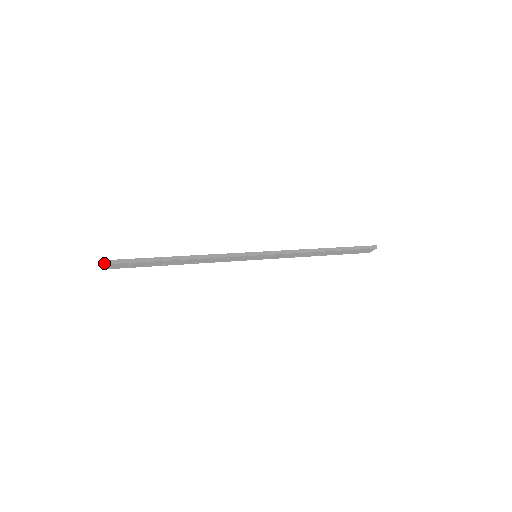
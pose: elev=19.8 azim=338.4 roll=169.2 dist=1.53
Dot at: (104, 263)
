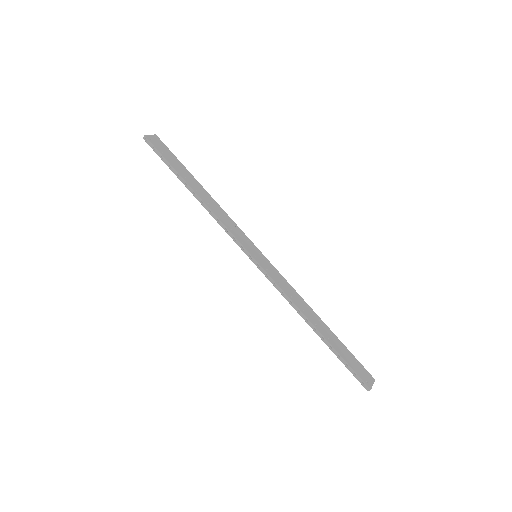
Dot at: (143, 137)
